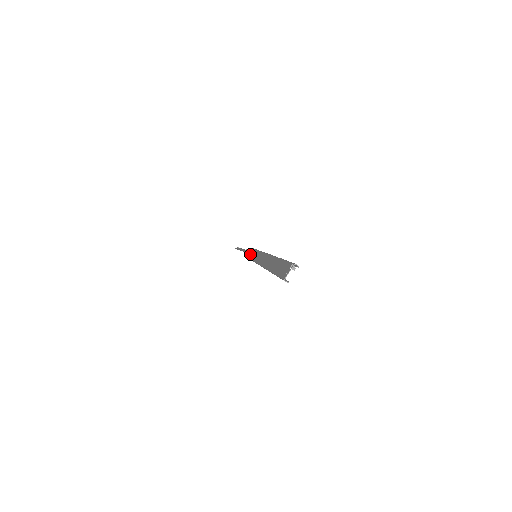
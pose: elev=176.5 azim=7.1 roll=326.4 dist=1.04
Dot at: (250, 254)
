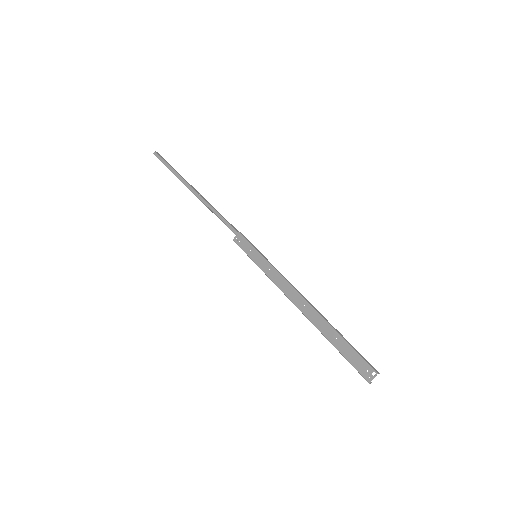
Dot at: (240, 243)
